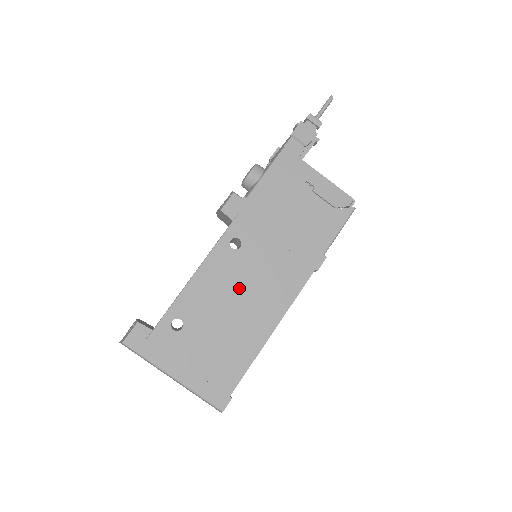
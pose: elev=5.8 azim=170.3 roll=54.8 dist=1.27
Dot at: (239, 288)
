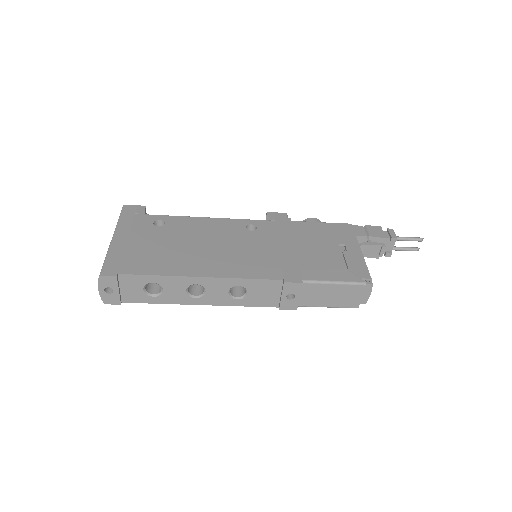
Dot at: (219, 242)
